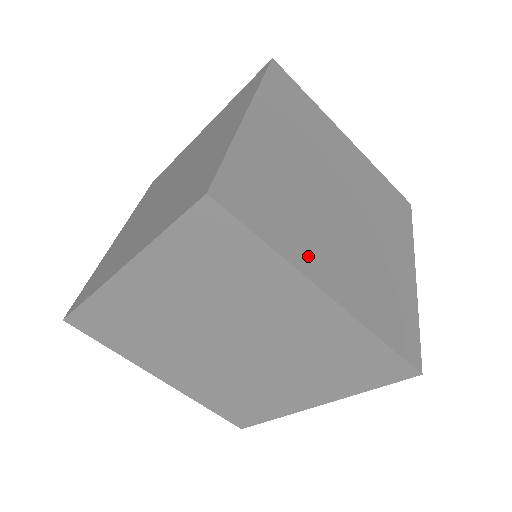
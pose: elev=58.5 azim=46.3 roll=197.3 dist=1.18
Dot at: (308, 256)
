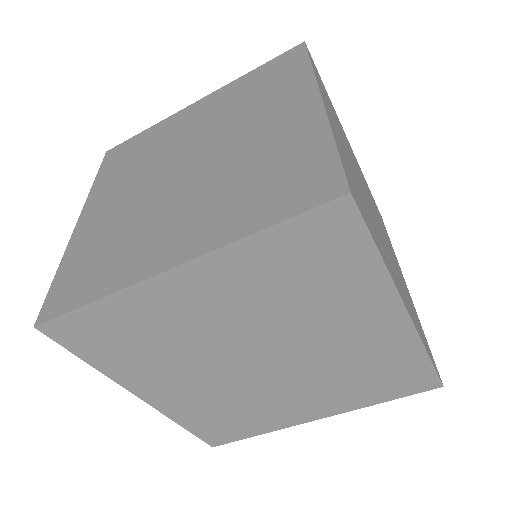
Dot at: (390, 269)
